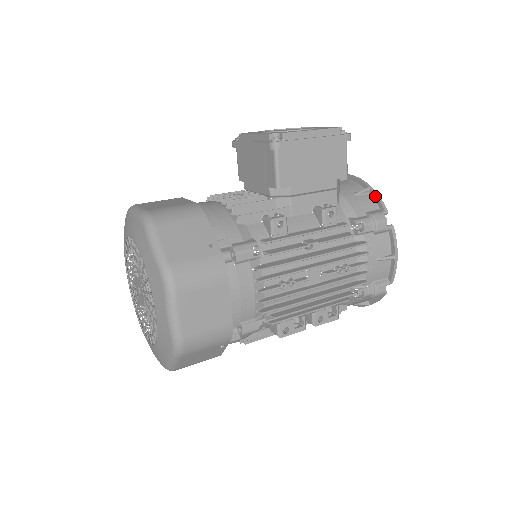
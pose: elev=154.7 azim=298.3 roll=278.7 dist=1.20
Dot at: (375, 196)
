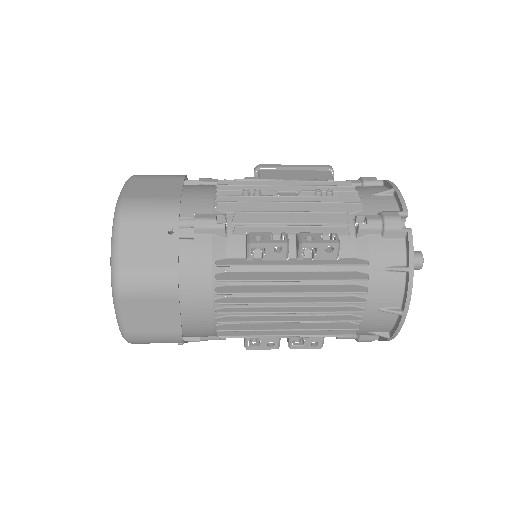
Dot at: occluded
